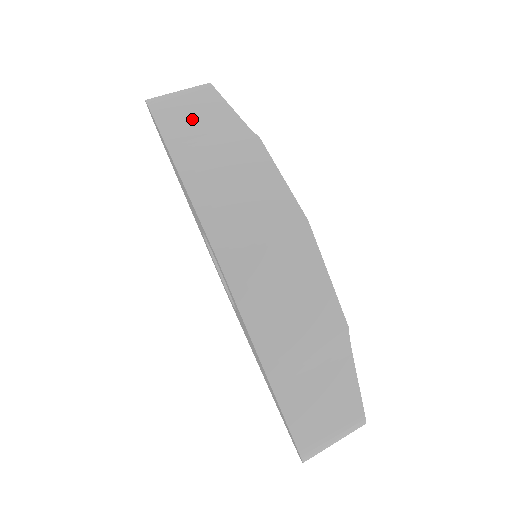
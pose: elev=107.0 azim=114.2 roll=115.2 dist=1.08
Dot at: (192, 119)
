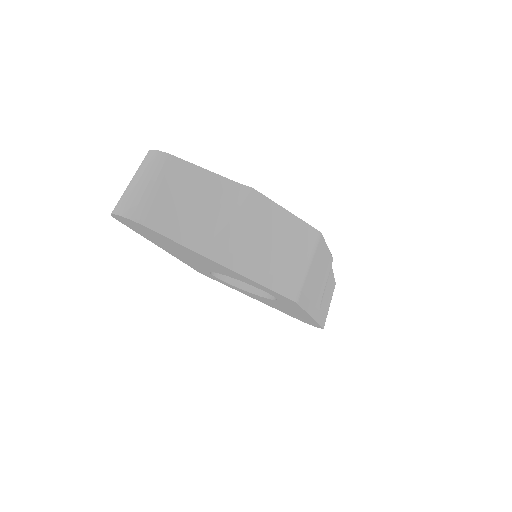
Dot at: (191, 209)
